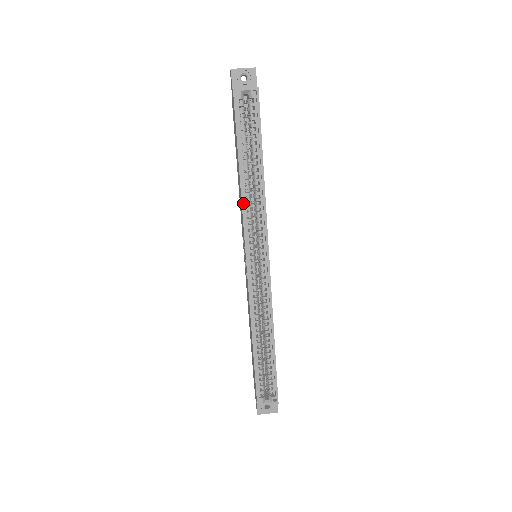
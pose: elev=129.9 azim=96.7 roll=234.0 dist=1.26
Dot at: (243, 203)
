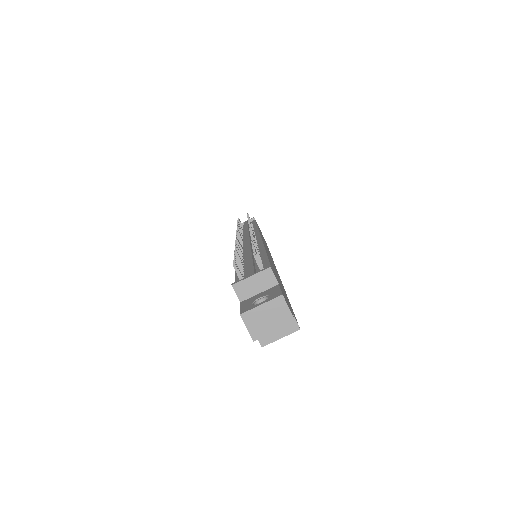
Dot at: occluded
